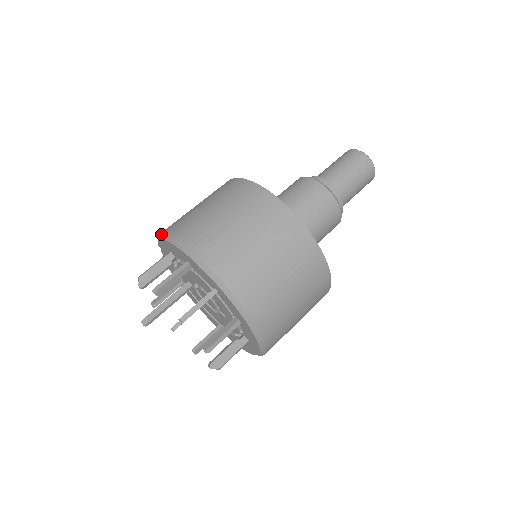
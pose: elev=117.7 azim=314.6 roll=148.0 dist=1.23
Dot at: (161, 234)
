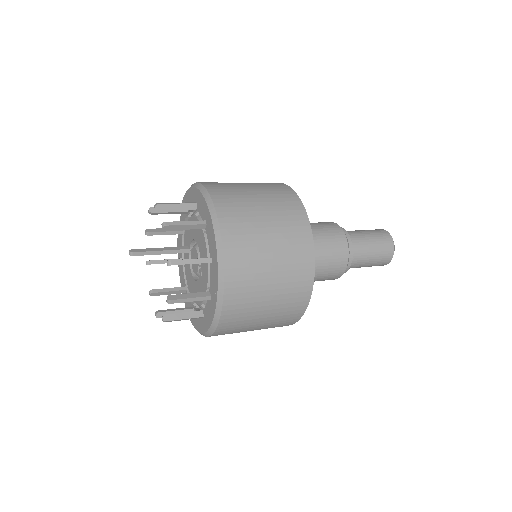
Dot at: occluded
